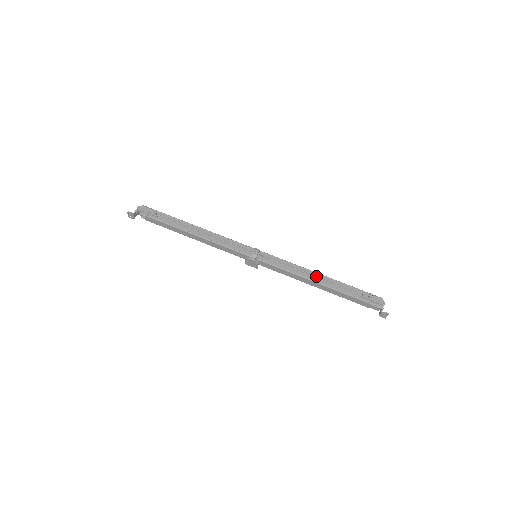
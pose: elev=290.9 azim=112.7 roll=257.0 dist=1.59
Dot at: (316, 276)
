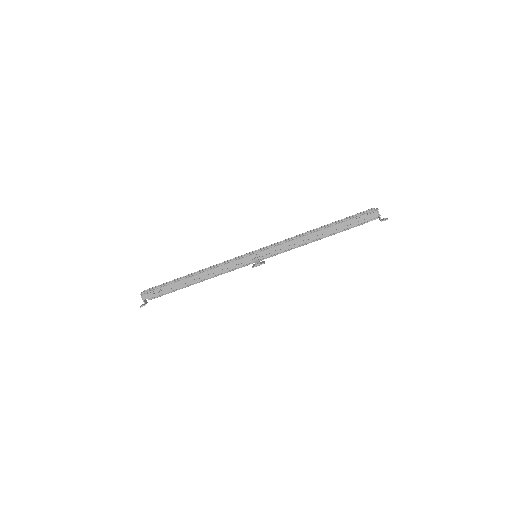
Dot at: (312, 235)
